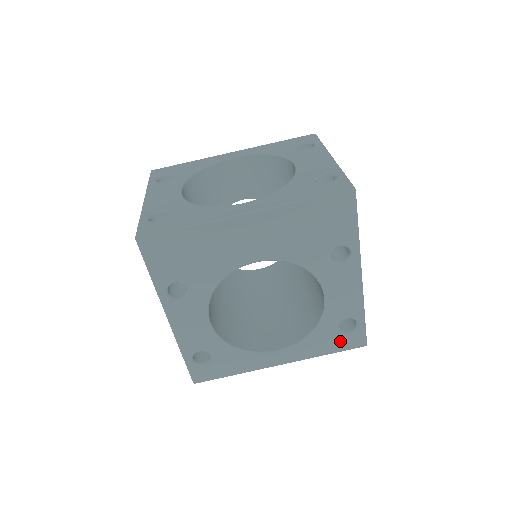
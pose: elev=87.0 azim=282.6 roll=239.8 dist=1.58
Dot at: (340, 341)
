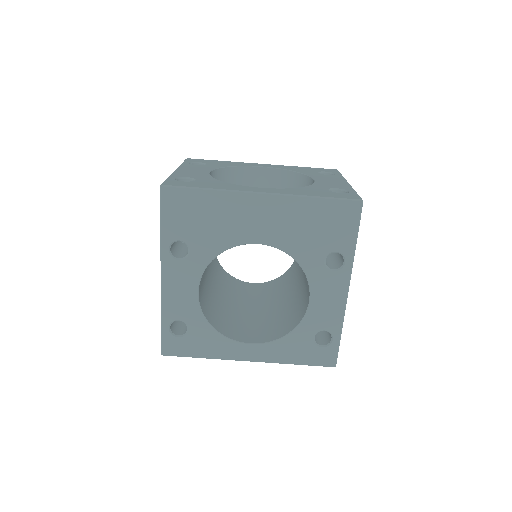
Dot at: (312, 353)
